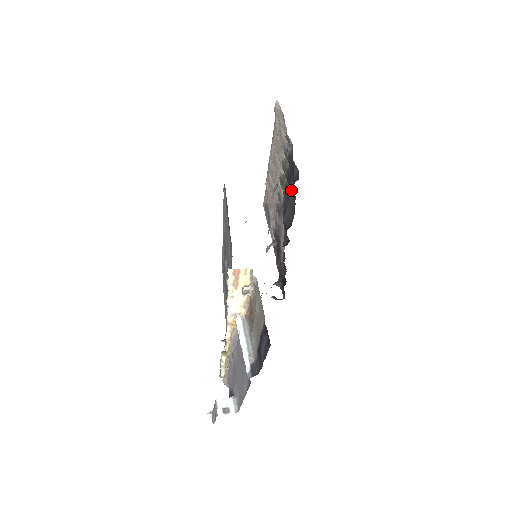
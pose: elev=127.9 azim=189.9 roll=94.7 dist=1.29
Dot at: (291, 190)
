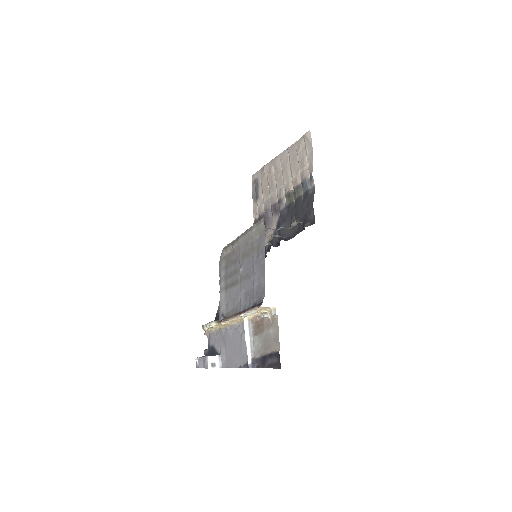
Dot at: (298, 217)
